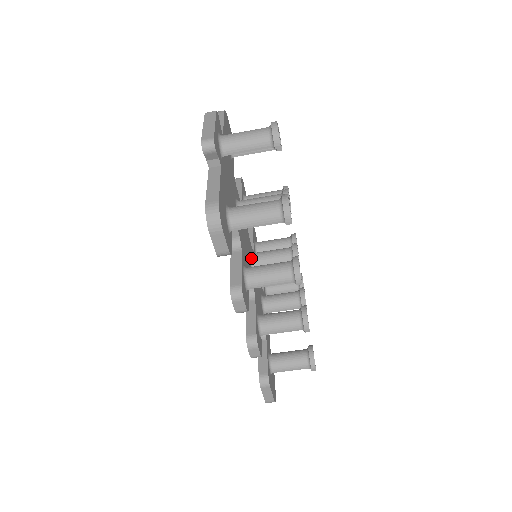
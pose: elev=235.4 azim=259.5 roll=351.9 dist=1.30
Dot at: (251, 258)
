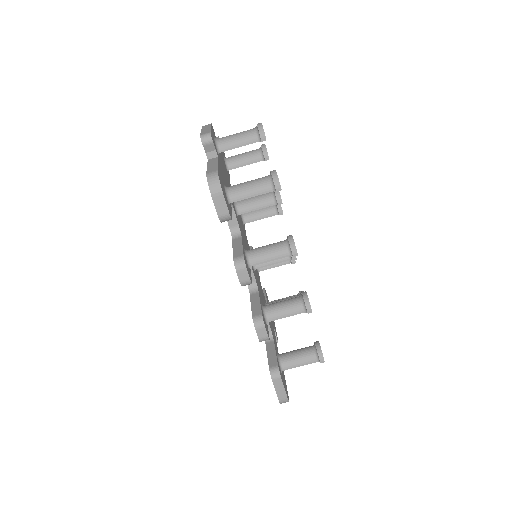
Dot at: occluded
